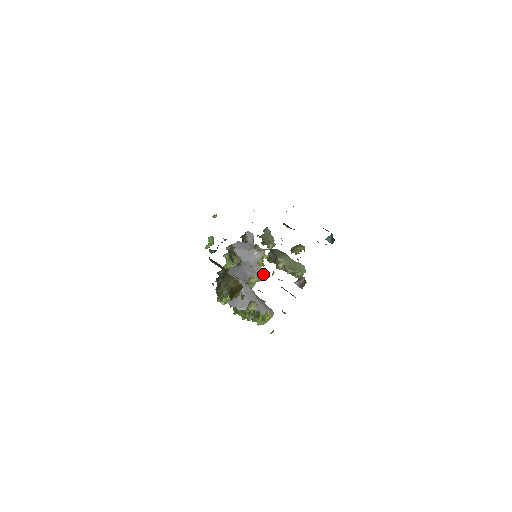
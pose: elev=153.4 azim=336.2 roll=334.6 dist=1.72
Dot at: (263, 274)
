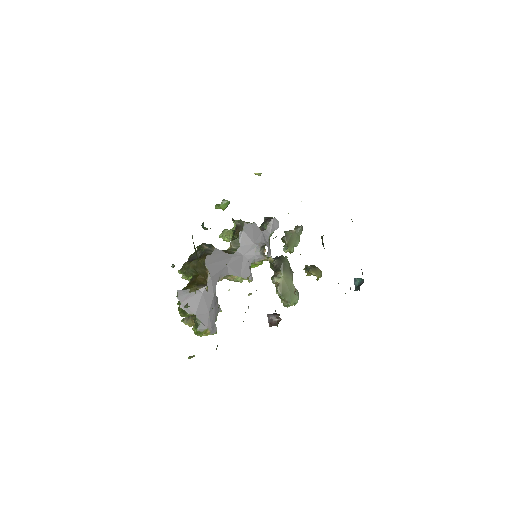
Dot at: occluded
